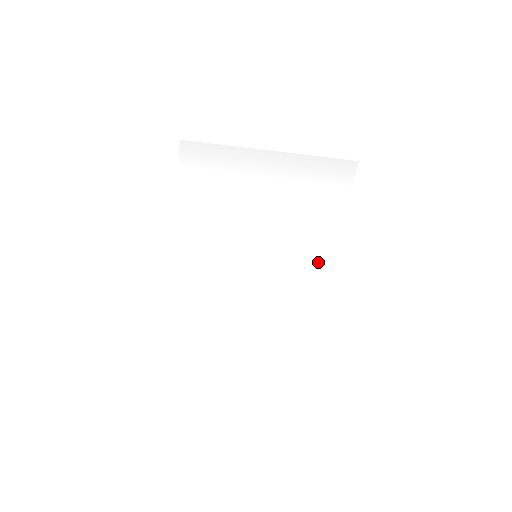
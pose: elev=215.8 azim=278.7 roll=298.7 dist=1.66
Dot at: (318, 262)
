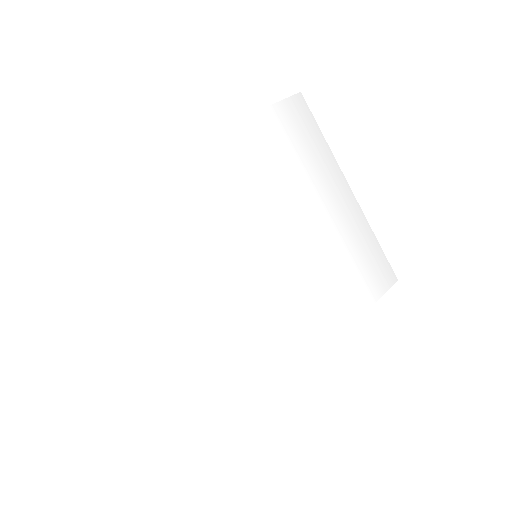
Dot at: (302, 340)
